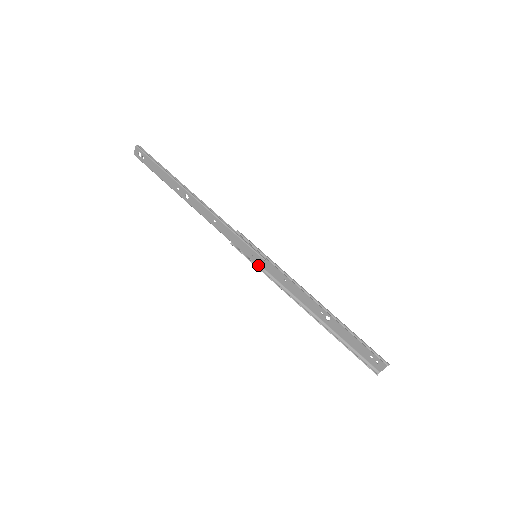
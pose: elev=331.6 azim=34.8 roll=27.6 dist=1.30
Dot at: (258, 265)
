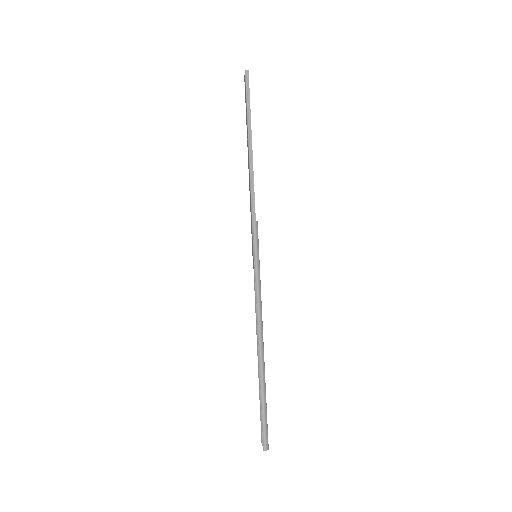
Dot at: (253, 265)
